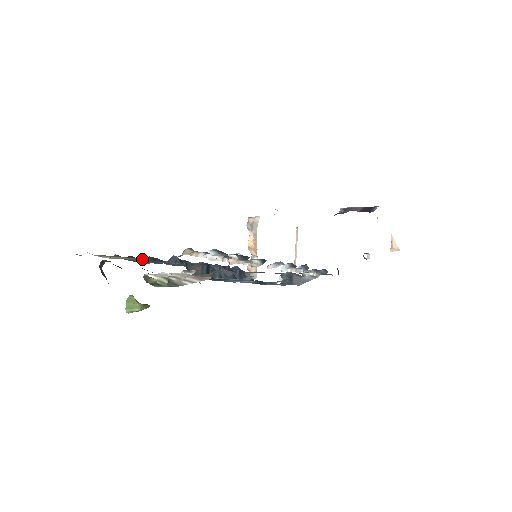
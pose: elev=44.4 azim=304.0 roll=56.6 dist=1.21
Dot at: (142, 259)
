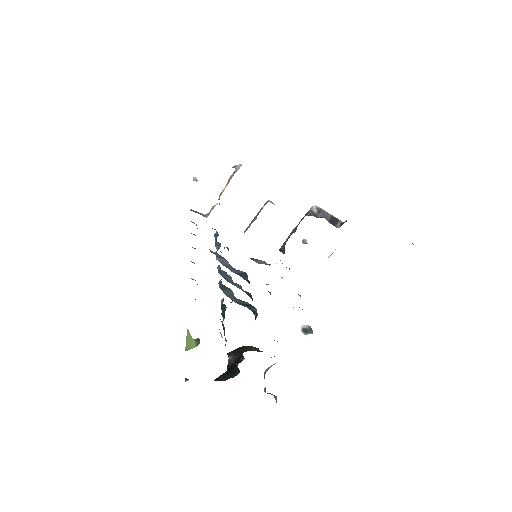
Dot at: occluded
